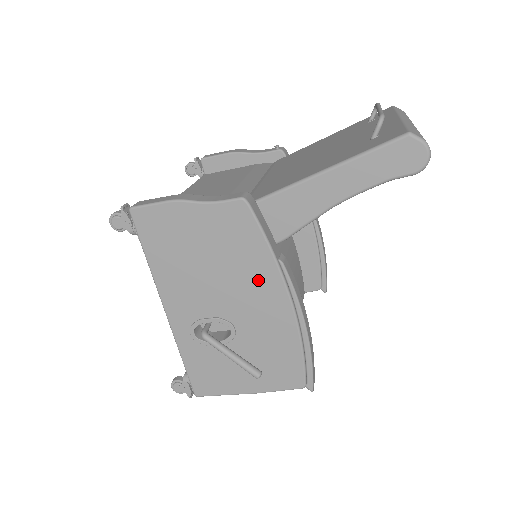
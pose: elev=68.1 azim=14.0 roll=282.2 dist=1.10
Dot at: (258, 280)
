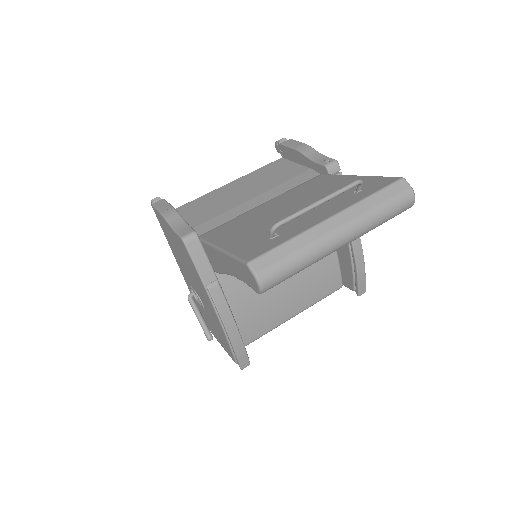
Dot at: (201, 289)
